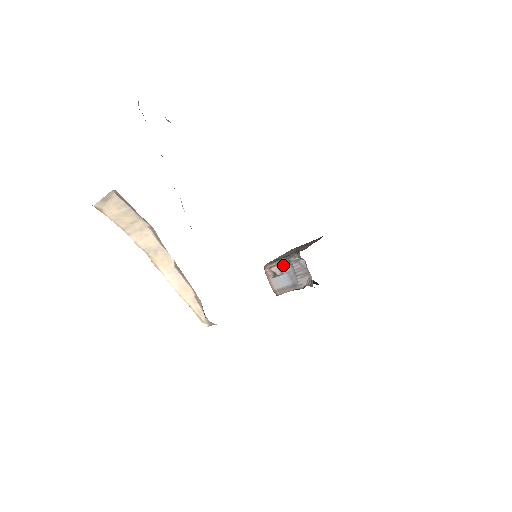
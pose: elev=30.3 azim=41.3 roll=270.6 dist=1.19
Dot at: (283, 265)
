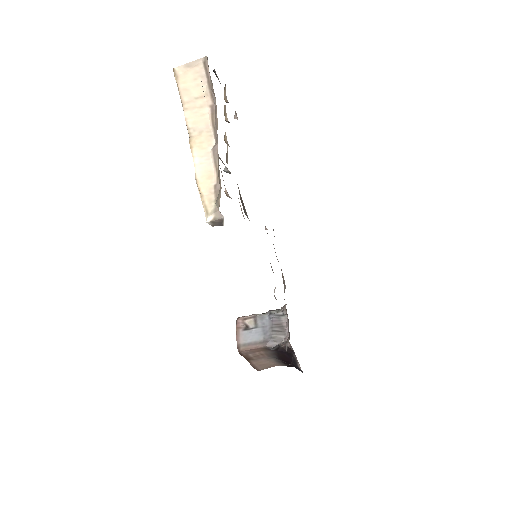
Dot at: (261, 317)
